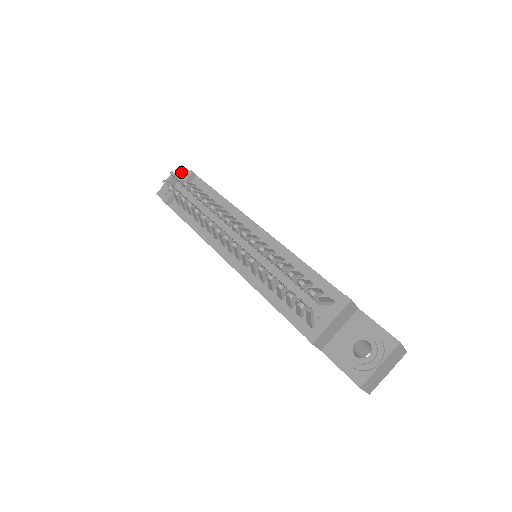
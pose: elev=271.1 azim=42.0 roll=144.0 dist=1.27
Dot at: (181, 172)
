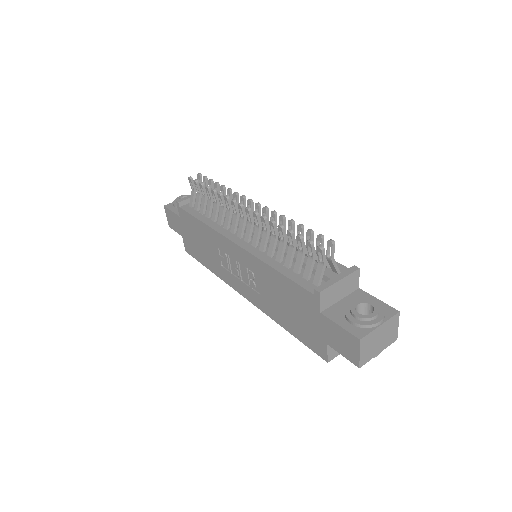
Dot at: occluded
